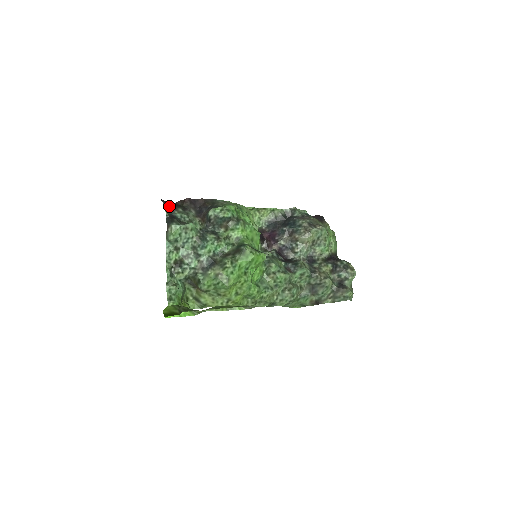
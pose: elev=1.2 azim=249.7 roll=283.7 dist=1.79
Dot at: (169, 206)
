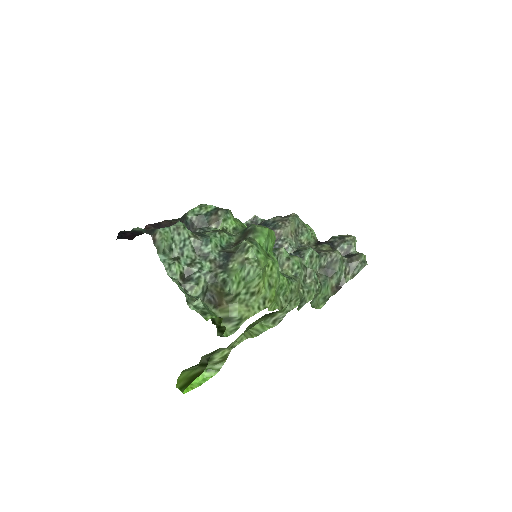
Dot at: (134, 231)
